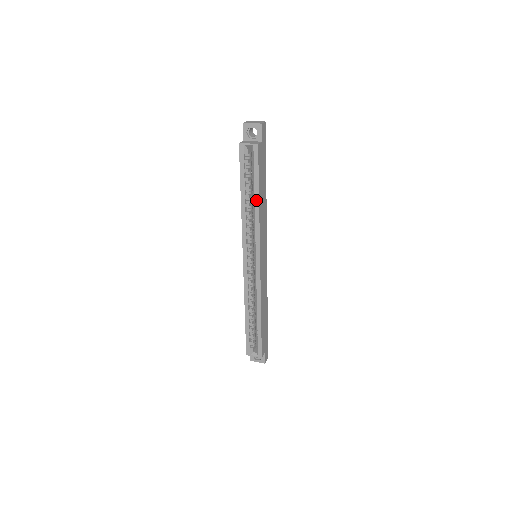
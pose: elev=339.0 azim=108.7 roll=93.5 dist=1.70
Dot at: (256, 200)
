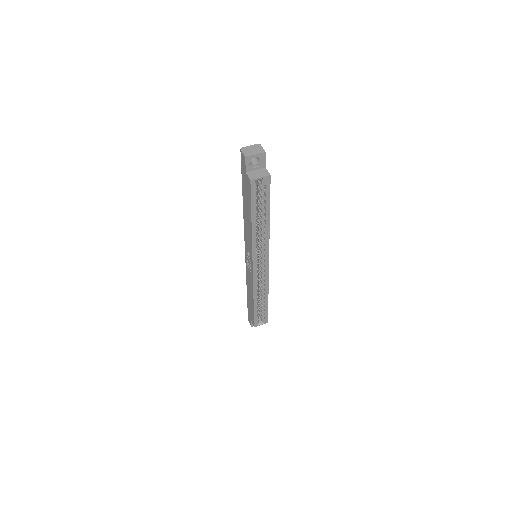
Dot at: (267, 220)
